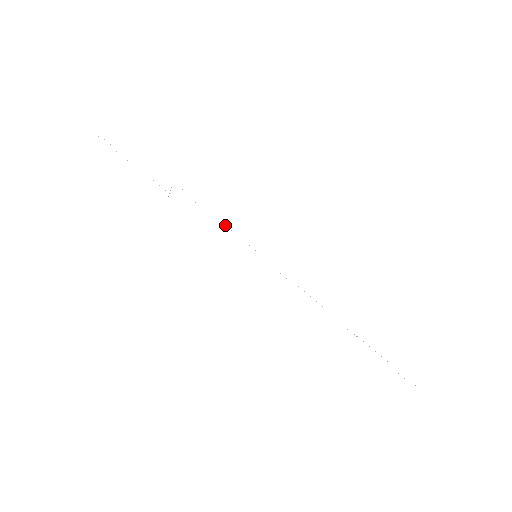
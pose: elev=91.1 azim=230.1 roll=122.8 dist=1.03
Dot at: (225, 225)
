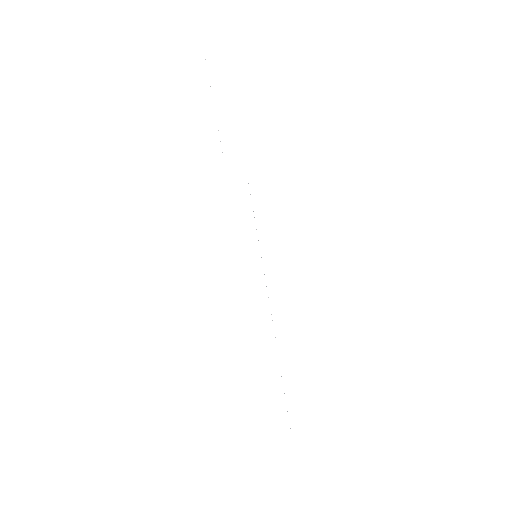
Dot at: occluded
